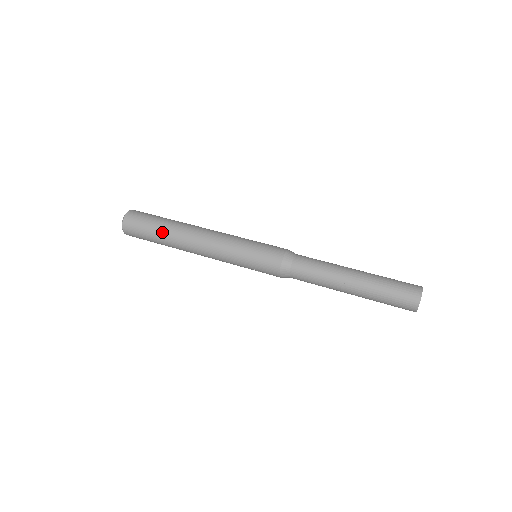
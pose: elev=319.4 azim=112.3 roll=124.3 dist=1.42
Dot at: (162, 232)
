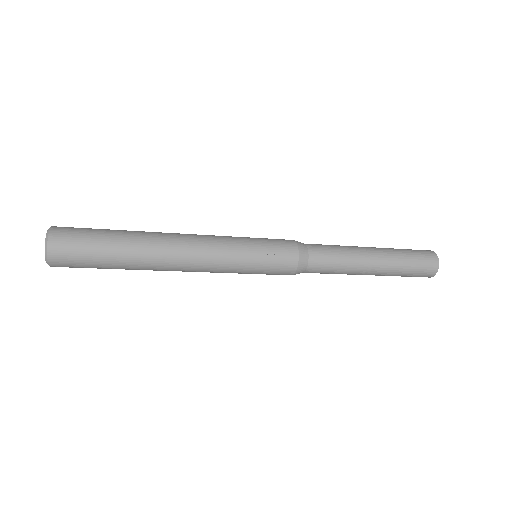
Dot at: (124, 231)
